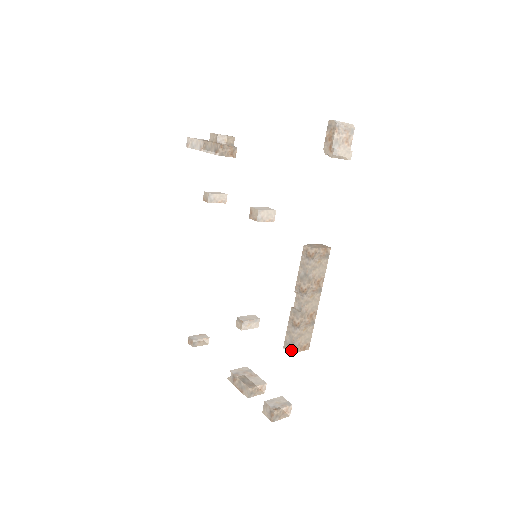
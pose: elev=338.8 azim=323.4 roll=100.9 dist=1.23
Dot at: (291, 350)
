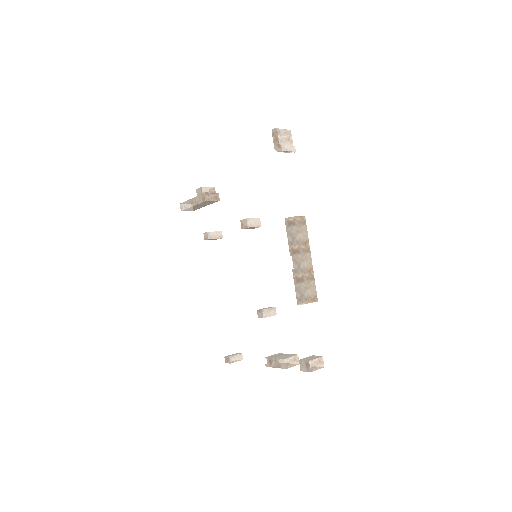
Dot at: (303, 301)
